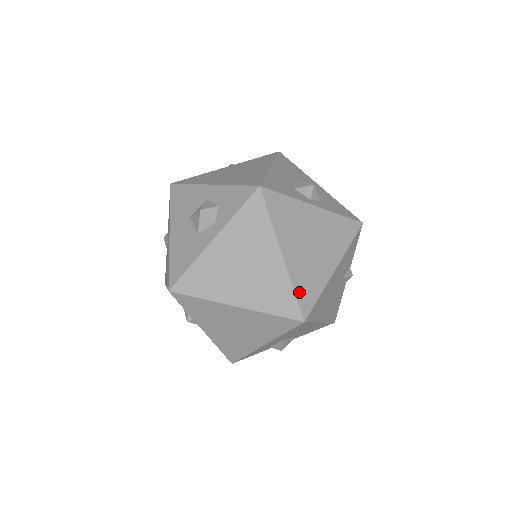
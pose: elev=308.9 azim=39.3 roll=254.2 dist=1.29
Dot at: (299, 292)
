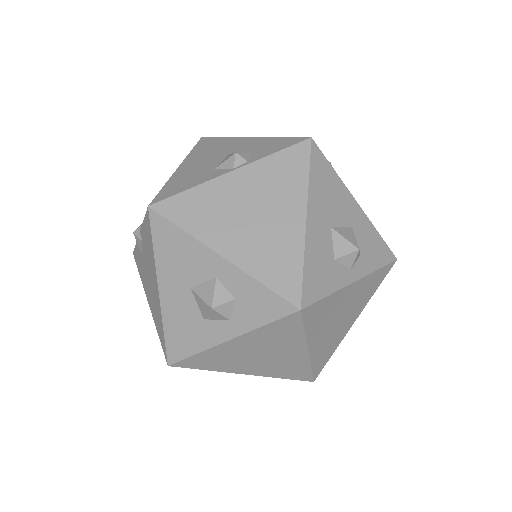
Dot at: (315, 366)
